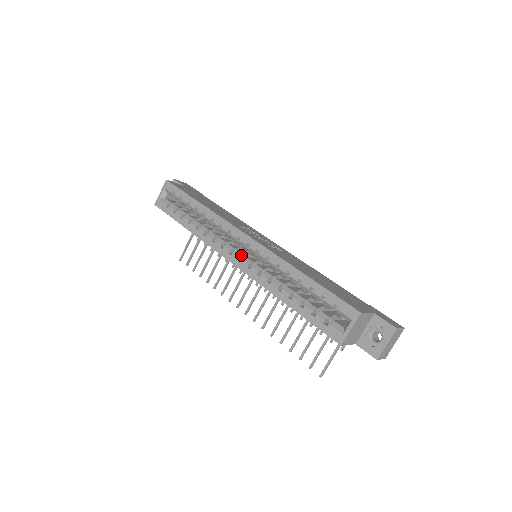
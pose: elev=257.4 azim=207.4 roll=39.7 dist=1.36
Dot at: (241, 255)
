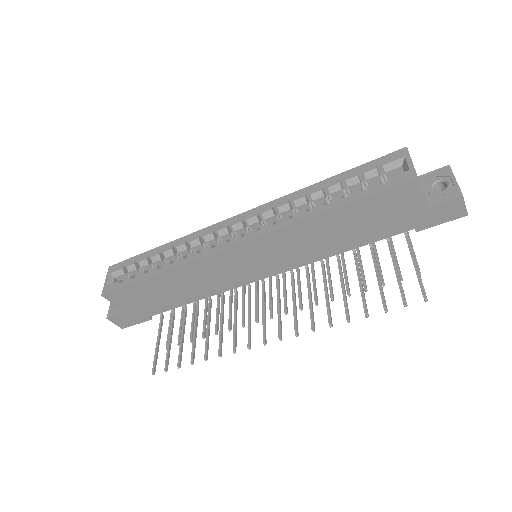
Dot at: (242, 234)
